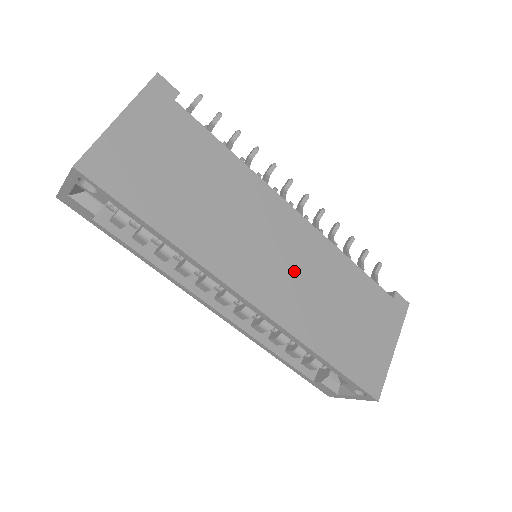
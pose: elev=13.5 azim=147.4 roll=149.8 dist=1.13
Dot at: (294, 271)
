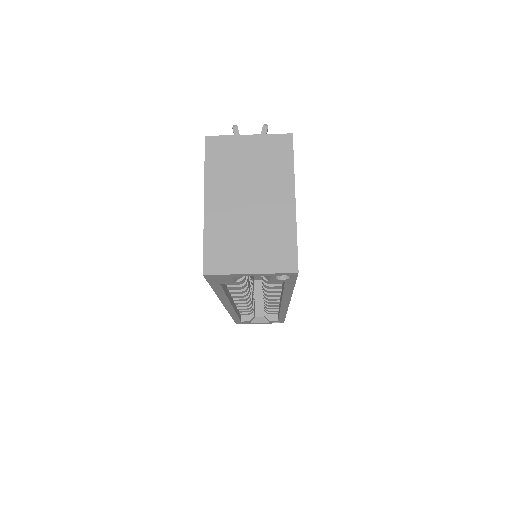
Dot at: occluded
